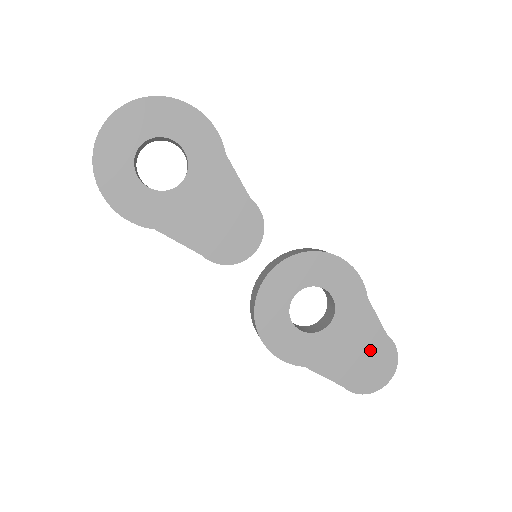
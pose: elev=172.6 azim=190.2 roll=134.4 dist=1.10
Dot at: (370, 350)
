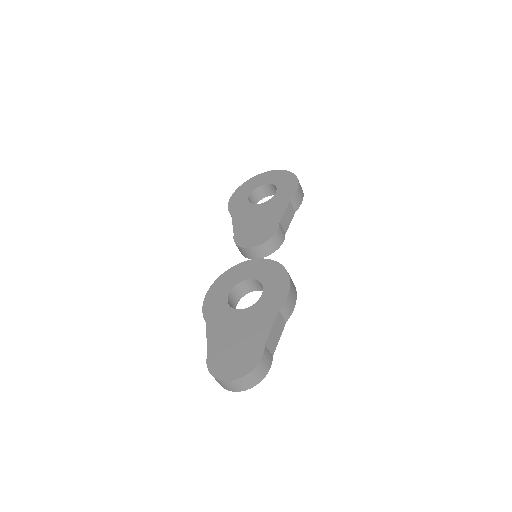
Dot at: (245, 346)
